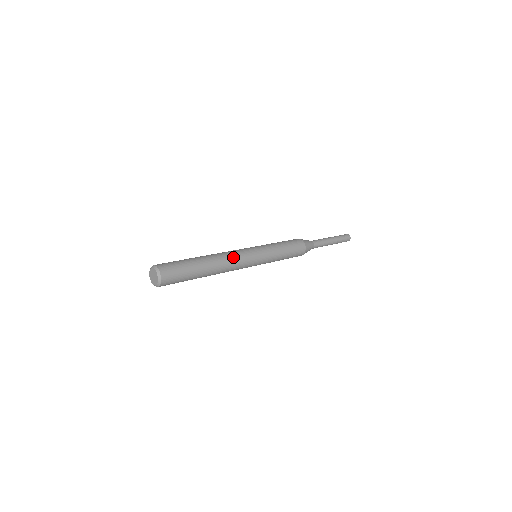
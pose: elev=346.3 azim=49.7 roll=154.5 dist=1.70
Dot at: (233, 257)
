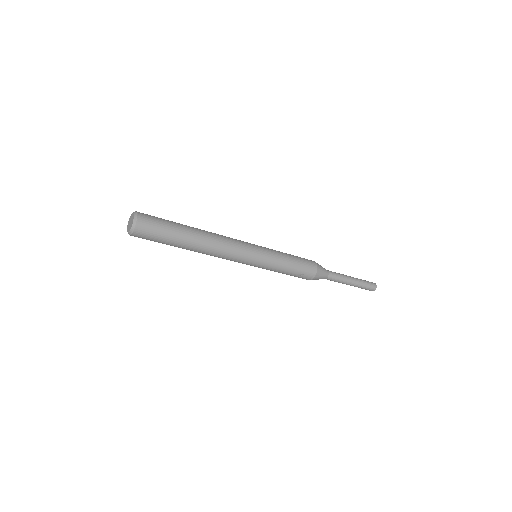
Dot at: (226, 237)
